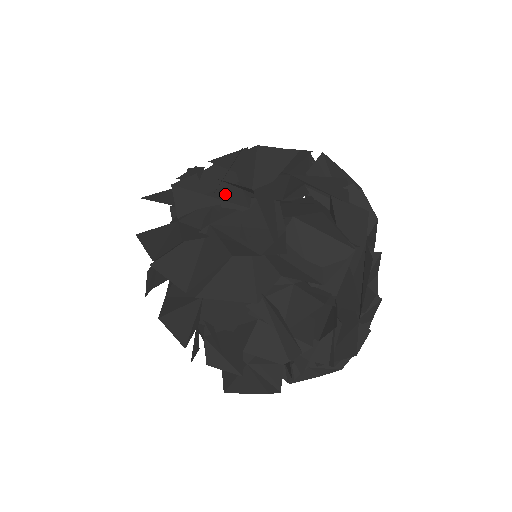
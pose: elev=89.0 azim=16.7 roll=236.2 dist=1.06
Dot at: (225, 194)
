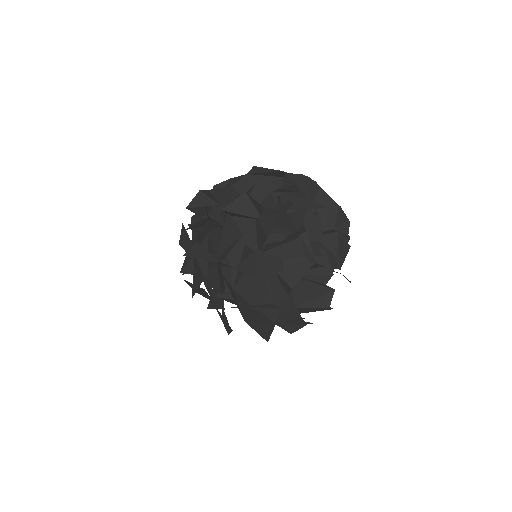
Dot at: occluded
